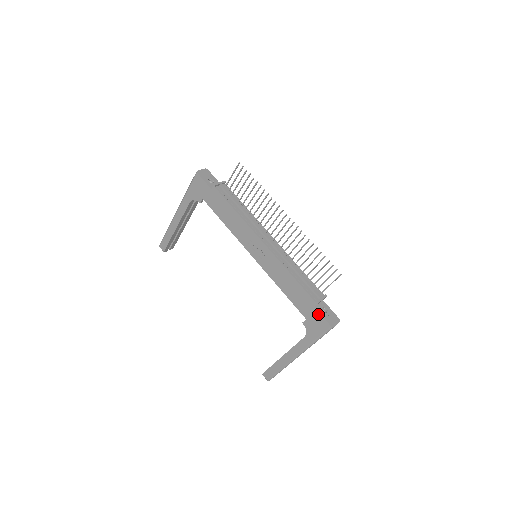
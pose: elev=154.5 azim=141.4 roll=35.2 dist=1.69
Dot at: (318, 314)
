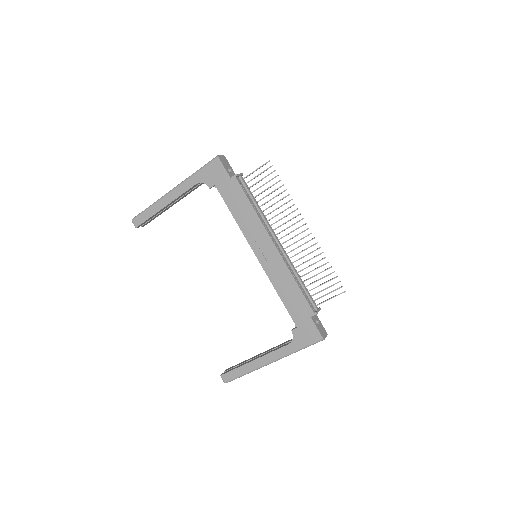
Dot at: (313, 324)
